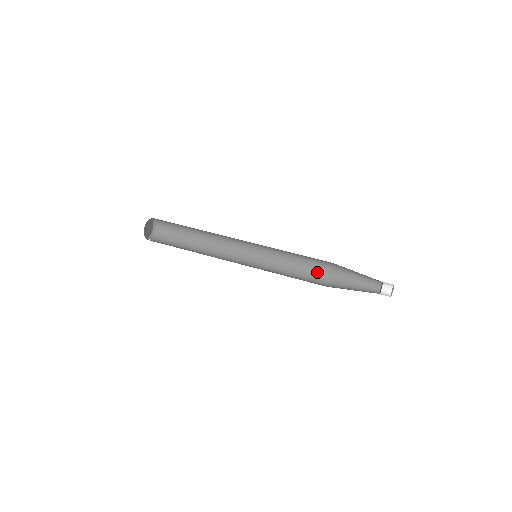
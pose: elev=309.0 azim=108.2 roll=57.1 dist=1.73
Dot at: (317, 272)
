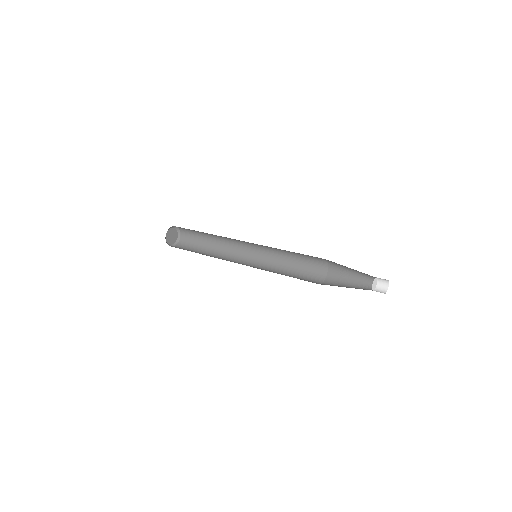
Dot at: (311, 279)
